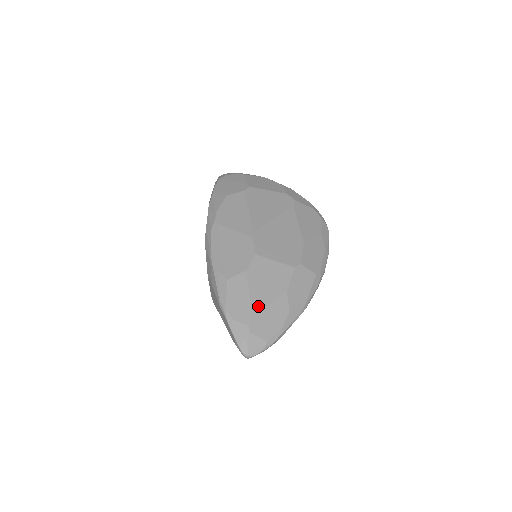
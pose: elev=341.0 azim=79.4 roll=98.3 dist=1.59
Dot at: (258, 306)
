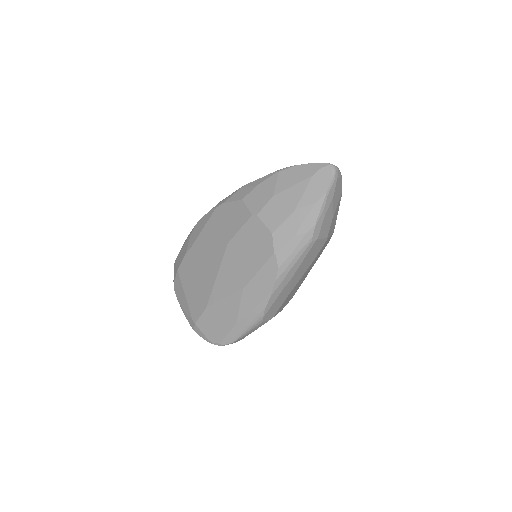
Dot at: occluded
